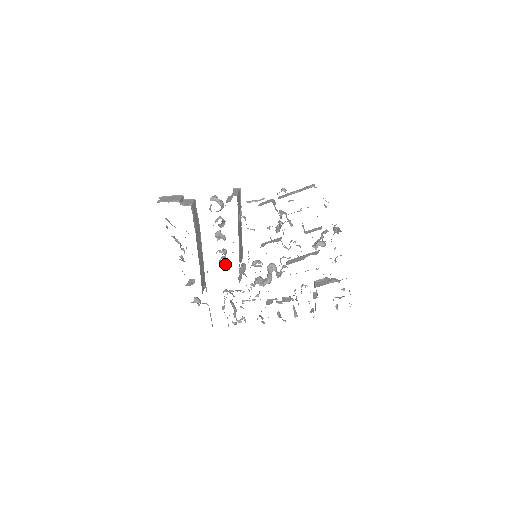
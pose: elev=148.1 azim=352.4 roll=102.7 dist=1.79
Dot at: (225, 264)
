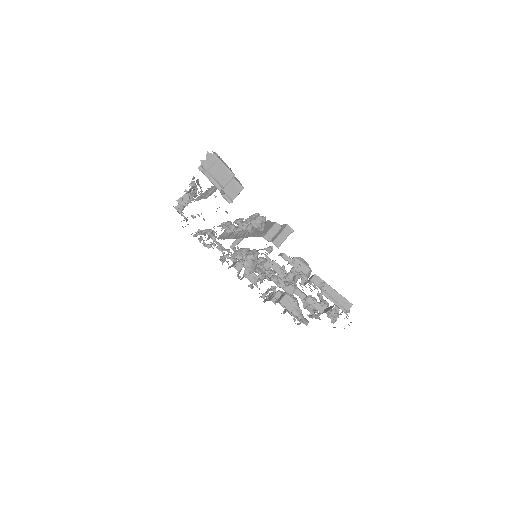
Dot at: occluded
